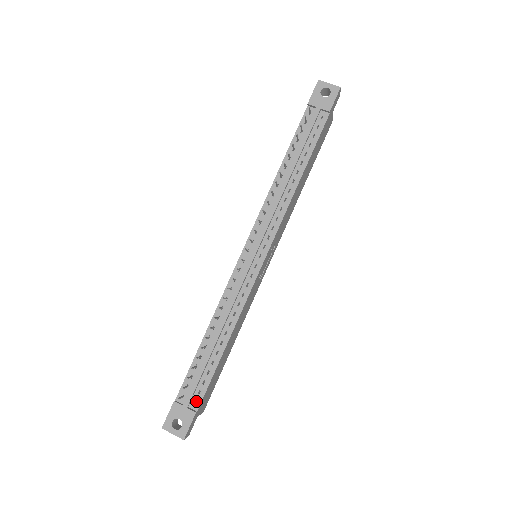
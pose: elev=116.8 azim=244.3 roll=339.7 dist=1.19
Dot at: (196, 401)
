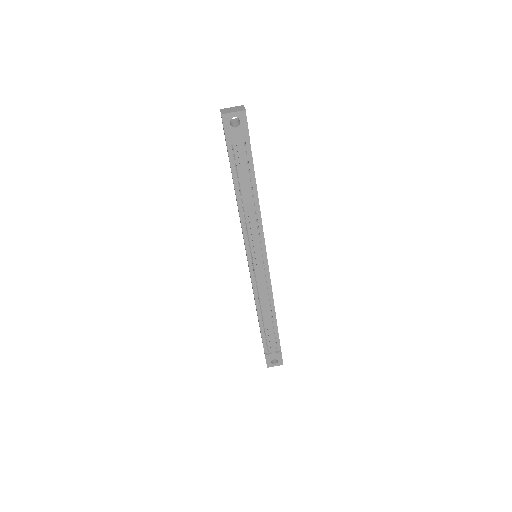
Dot at: (277, 347)
